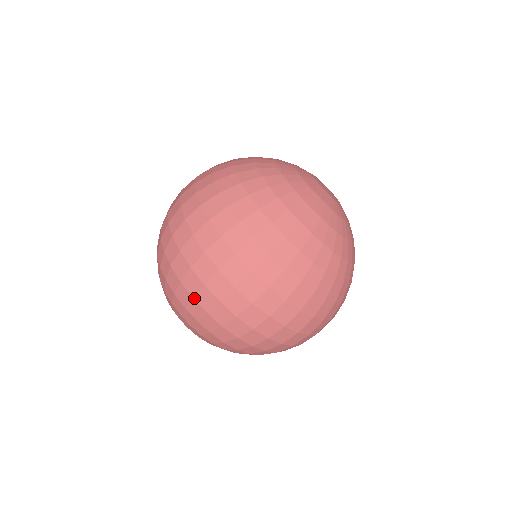
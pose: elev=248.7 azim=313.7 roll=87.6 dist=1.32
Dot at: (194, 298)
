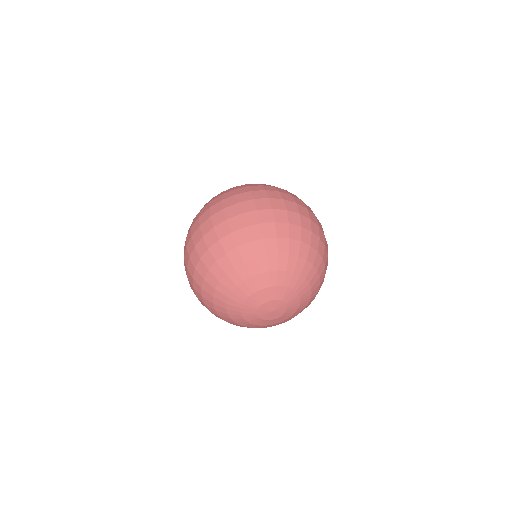
Dot at: occluded
